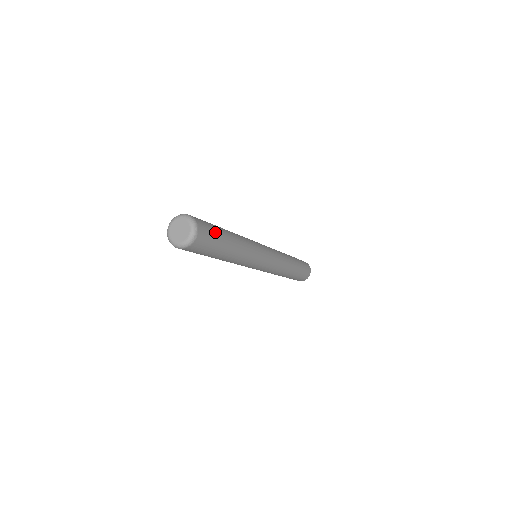
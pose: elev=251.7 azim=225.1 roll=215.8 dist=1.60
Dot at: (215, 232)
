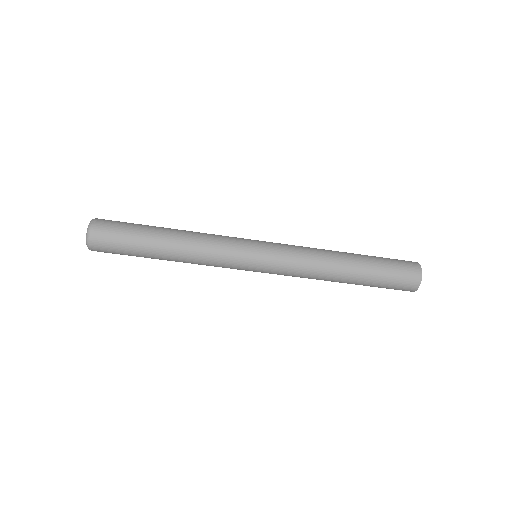
Dot at: (130, 223)
